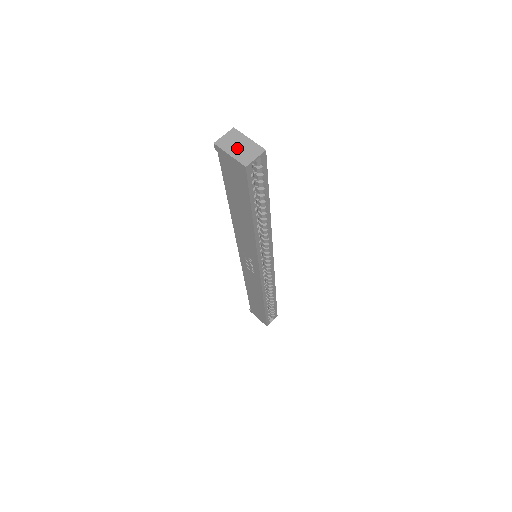
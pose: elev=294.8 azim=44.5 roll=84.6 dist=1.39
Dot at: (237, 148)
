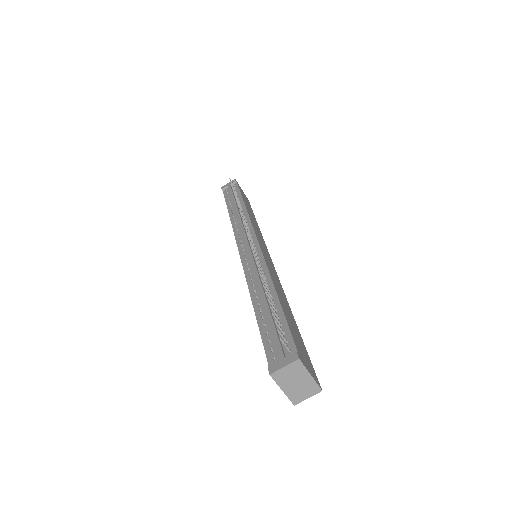
Dot at: (293, 385)
